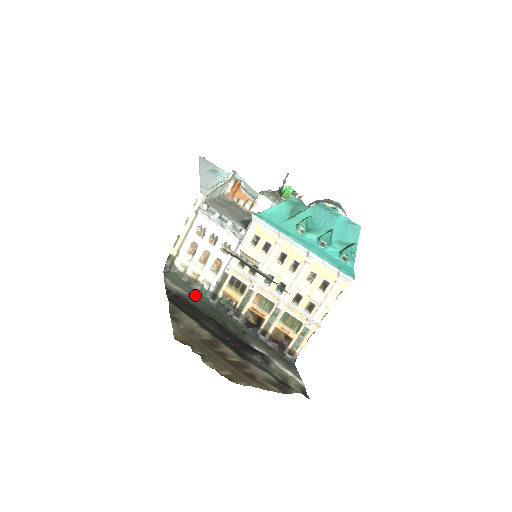
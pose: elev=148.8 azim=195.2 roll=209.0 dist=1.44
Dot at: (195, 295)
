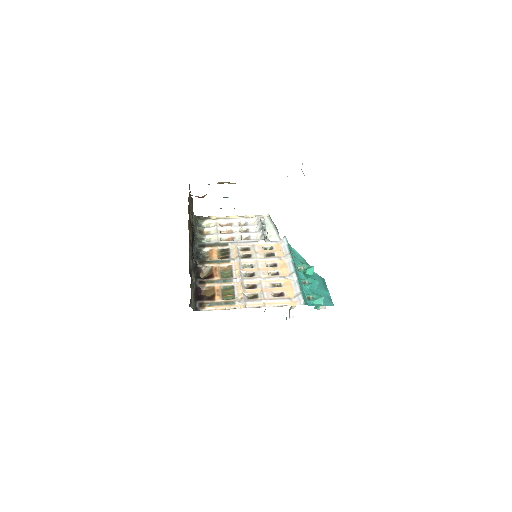
Dot at: (195, 234)
